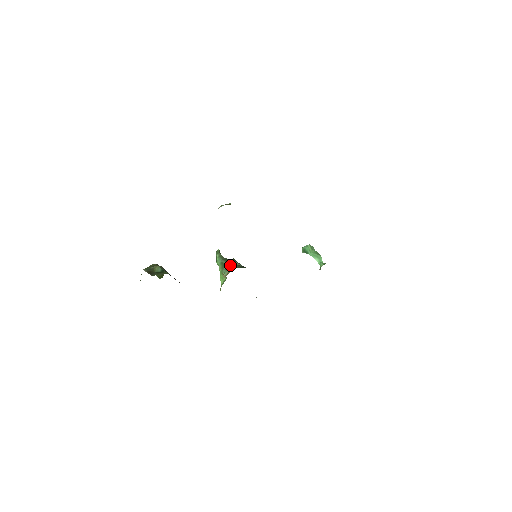
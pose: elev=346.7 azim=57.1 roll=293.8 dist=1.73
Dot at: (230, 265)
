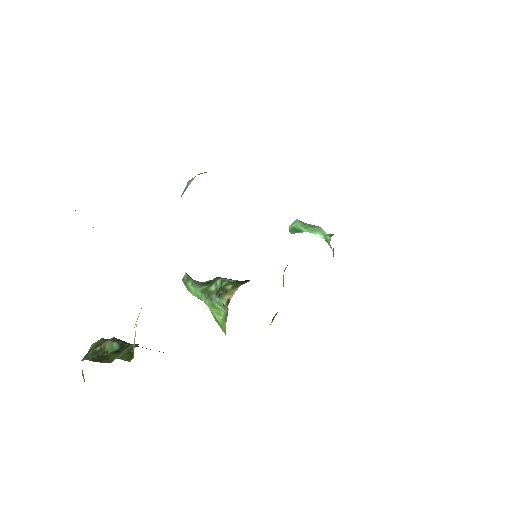
Dot at: (222, 287)
